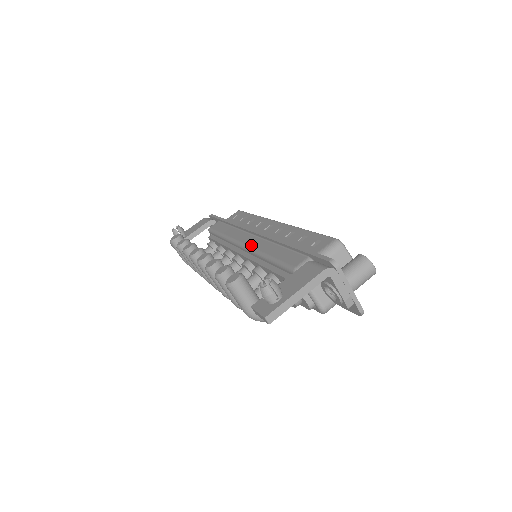
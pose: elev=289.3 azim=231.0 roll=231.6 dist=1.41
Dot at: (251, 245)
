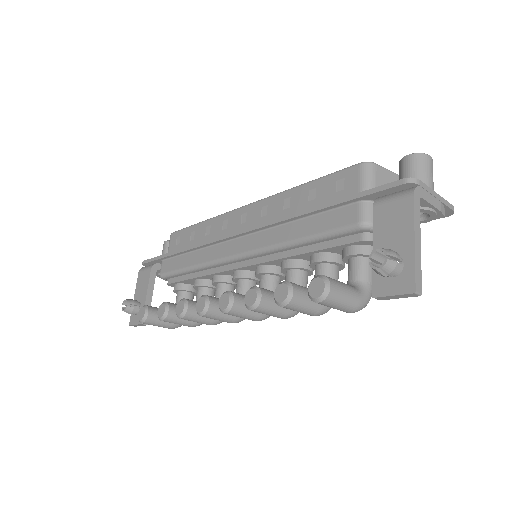
Dot at: (253, 248)
